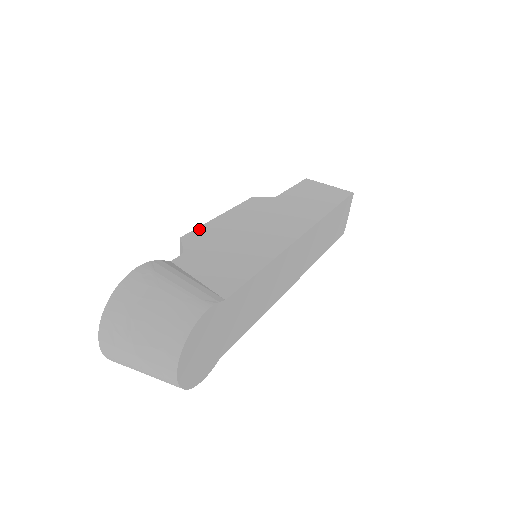
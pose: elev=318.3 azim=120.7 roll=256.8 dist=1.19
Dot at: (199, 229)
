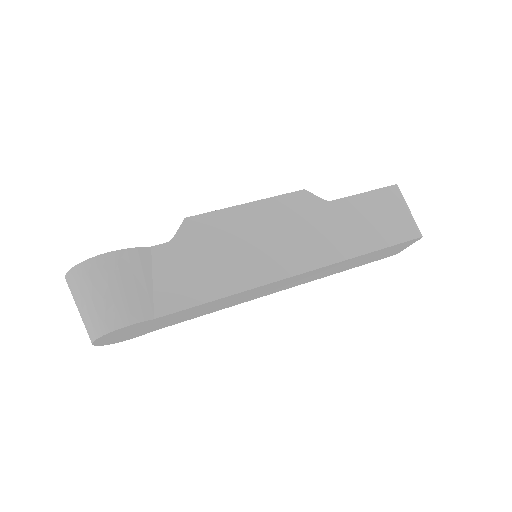
Dot at: (210, 215)
